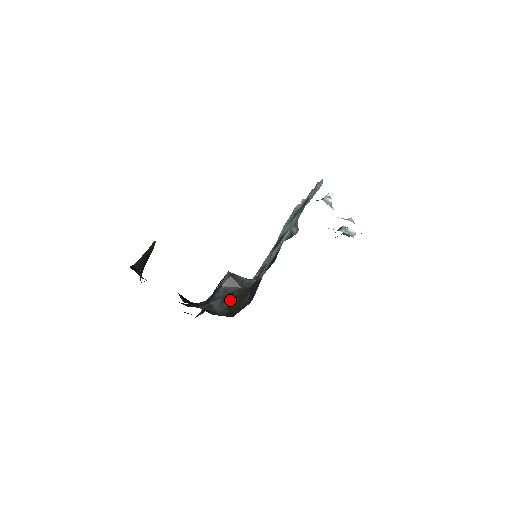
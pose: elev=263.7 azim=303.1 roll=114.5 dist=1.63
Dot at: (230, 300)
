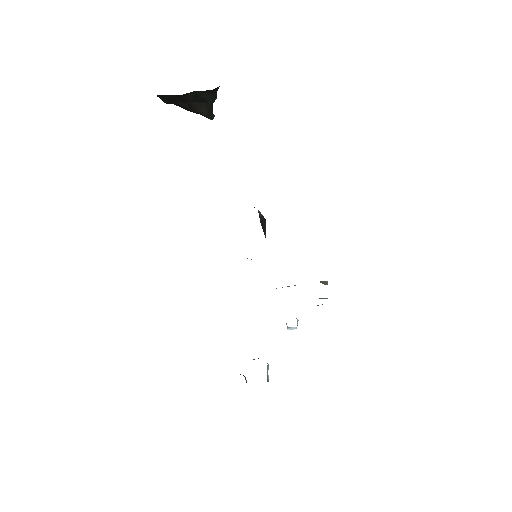
Dot at: occluded
